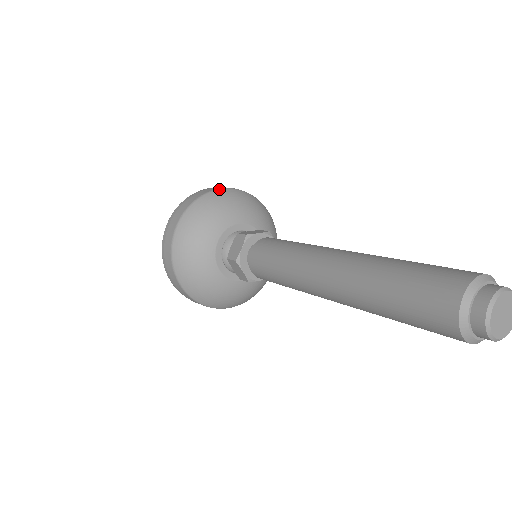
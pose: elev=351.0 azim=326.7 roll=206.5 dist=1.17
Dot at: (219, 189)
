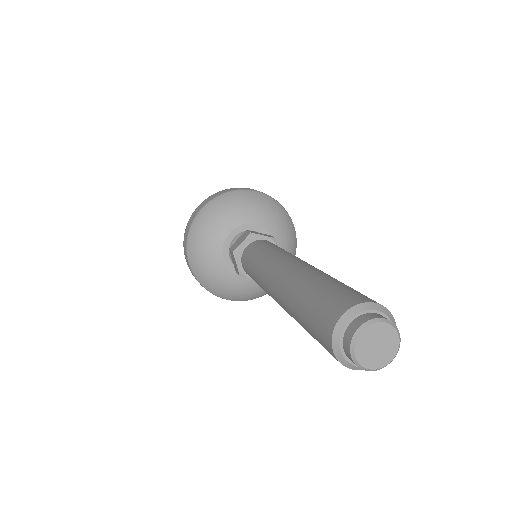
Dot at: (198, 213)
